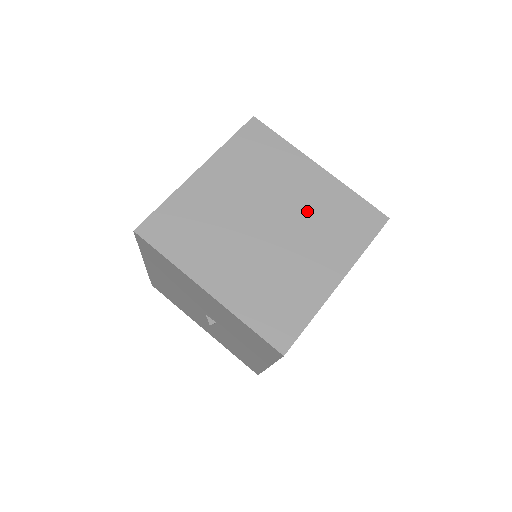
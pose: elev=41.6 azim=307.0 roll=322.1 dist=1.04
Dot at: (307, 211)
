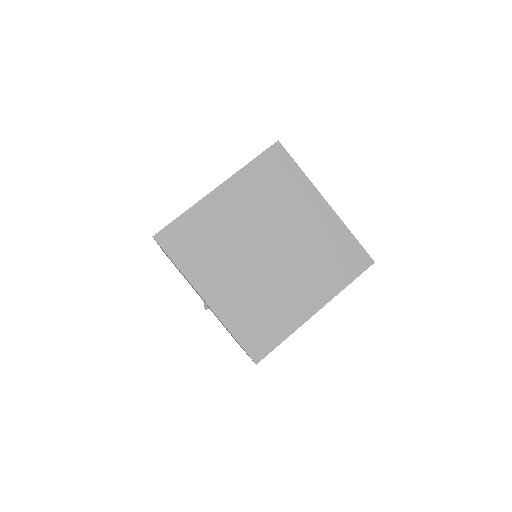
Dot at: (305, 243)
